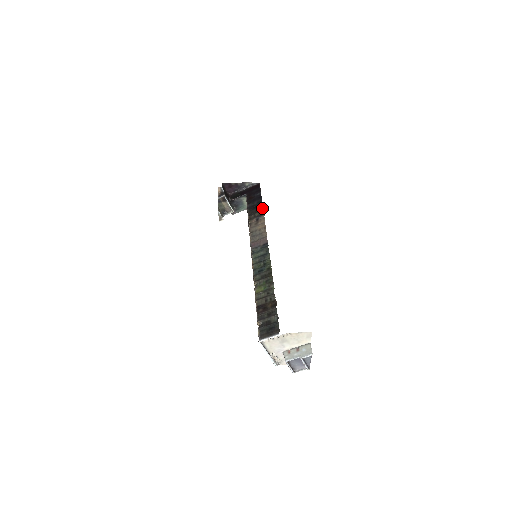
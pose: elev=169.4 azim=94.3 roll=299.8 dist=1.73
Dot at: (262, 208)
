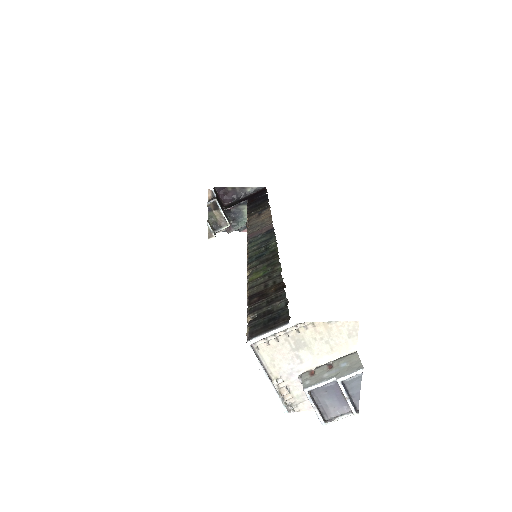
Dot at: (267, 202)
